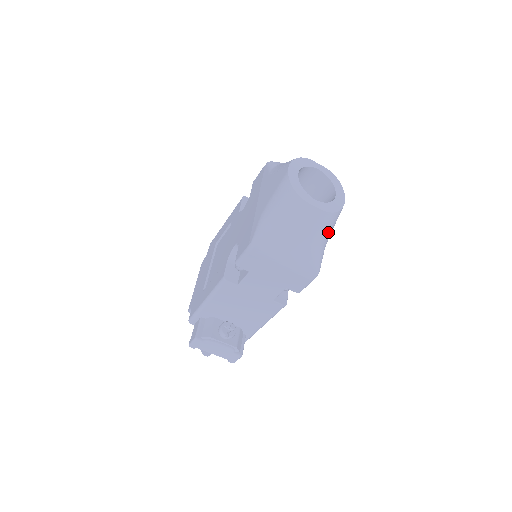
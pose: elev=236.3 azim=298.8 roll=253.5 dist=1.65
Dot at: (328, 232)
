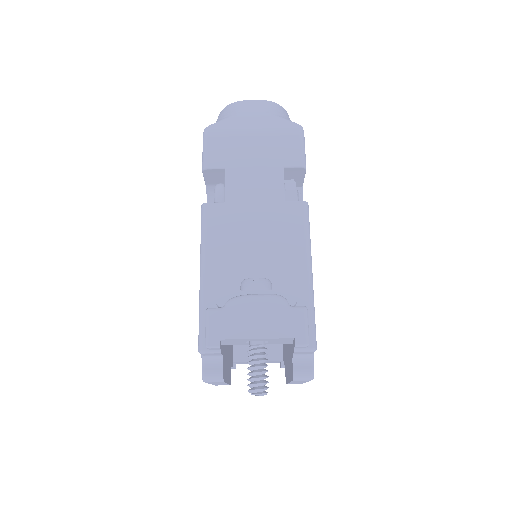
Dot at: (285, 116)
